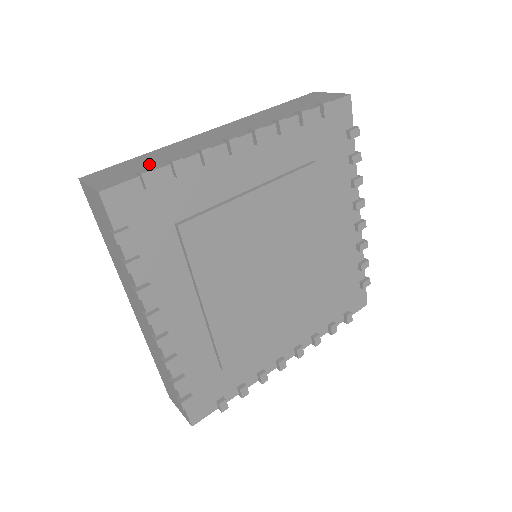
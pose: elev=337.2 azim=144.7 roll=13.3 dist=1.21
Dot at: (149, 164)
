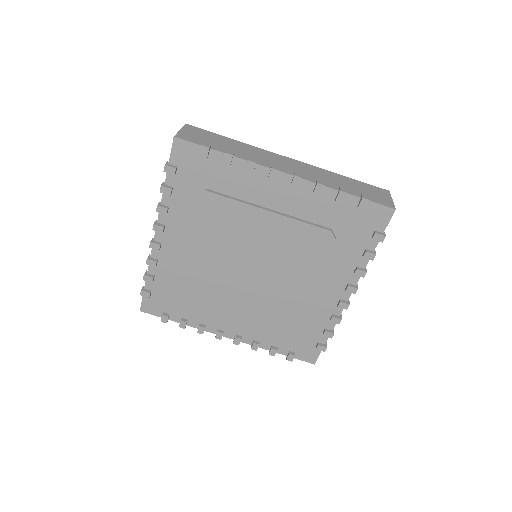
Dot at: (220, 145)
